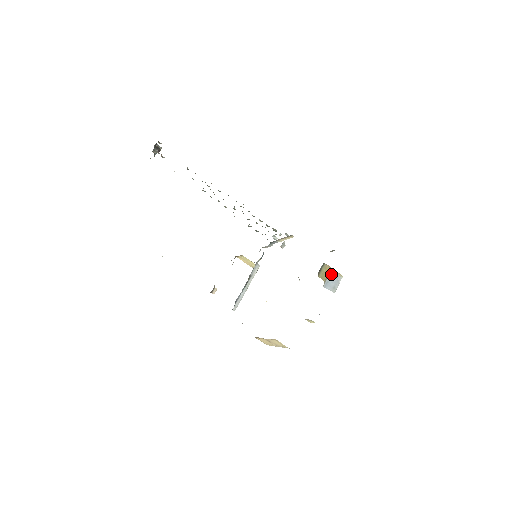
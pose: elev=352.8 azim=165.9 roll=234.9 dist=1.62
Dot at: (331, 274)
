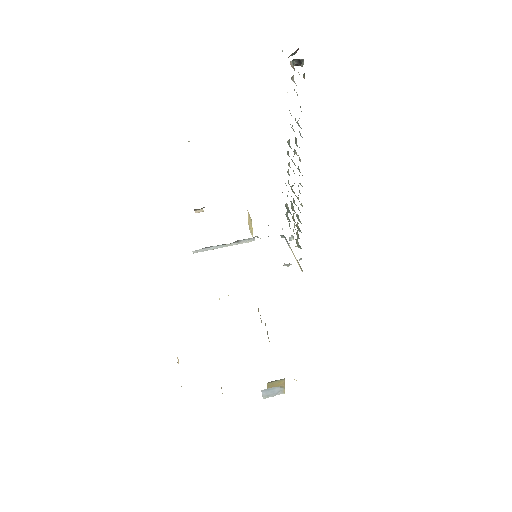
Dot at: (279, 387)
